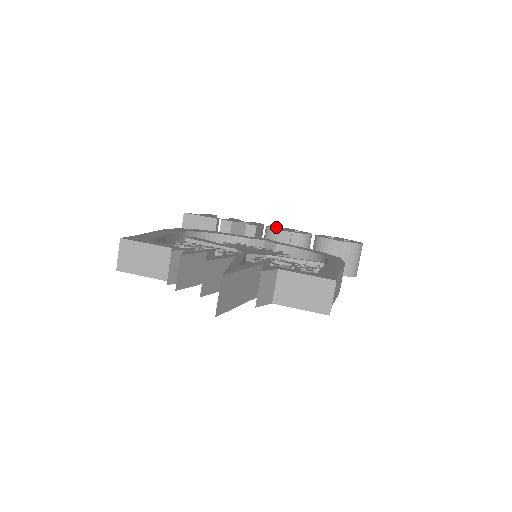
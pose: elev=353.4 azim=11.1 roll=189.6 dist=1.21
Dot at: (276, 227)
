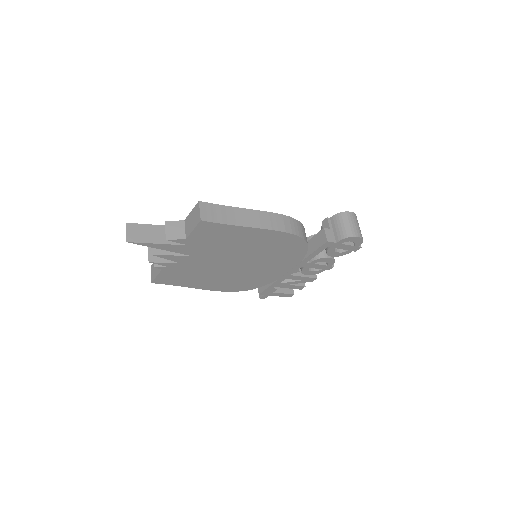
Dot at: occluded
